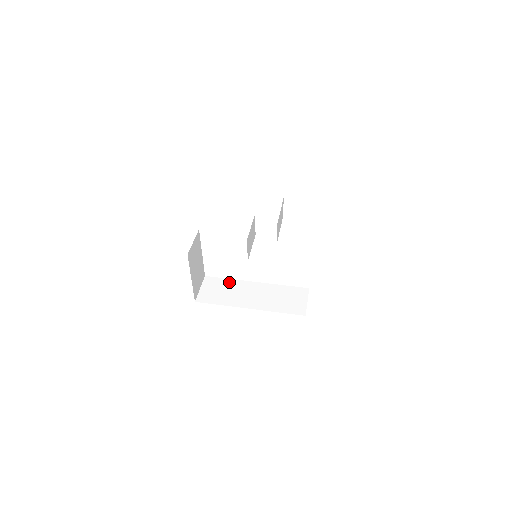
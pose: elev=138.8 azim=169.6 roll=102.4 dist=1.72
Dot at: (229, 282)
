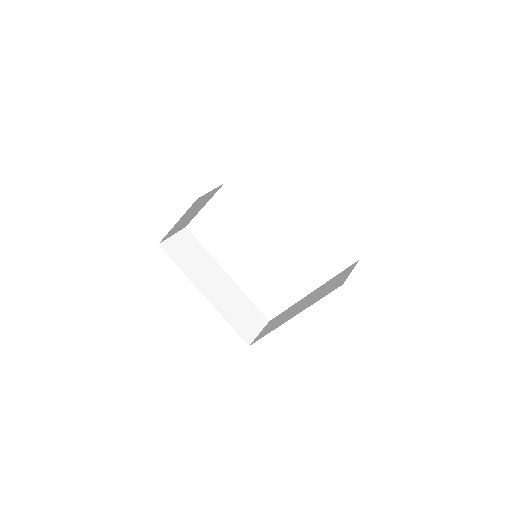
Dot at: (204, 252)
